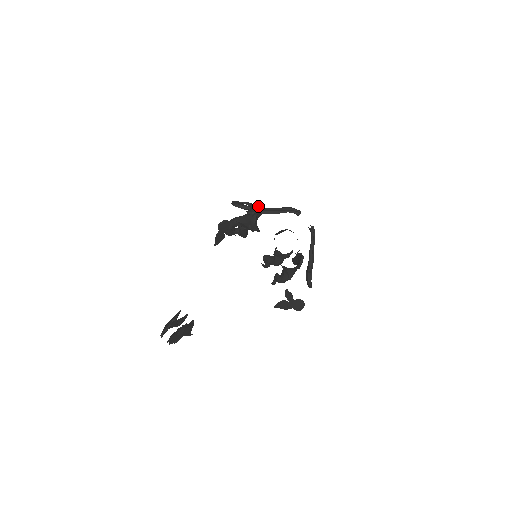
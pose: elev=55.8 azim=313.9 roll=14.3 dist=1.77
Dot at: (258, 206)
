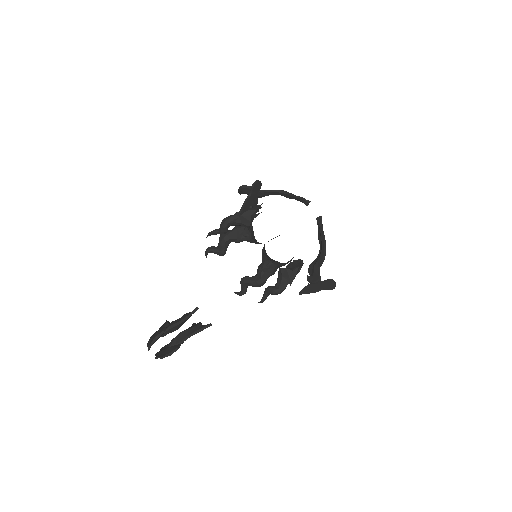
Dot at: occluded
